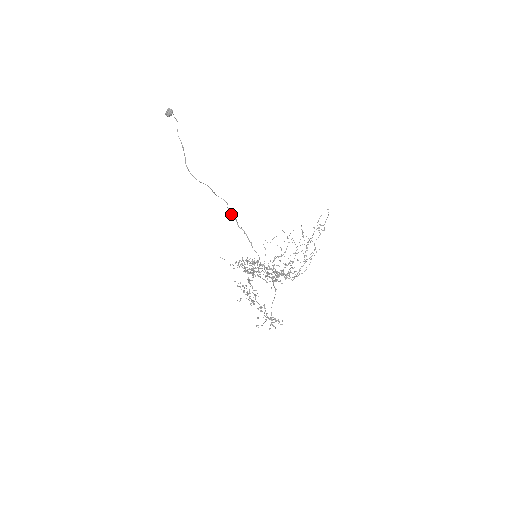
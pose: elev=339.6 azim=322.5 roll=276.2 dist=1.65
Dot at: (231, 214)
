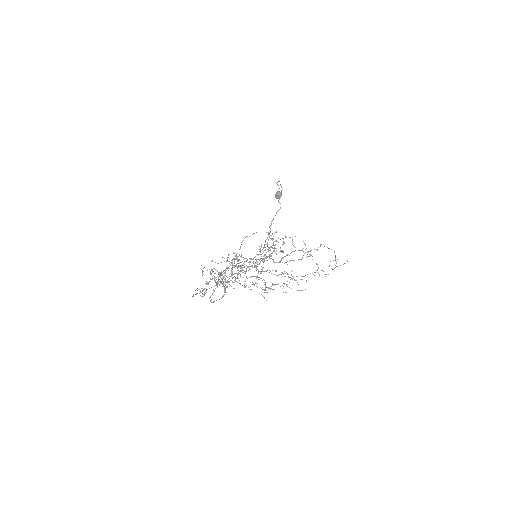
Dot at: occluded
